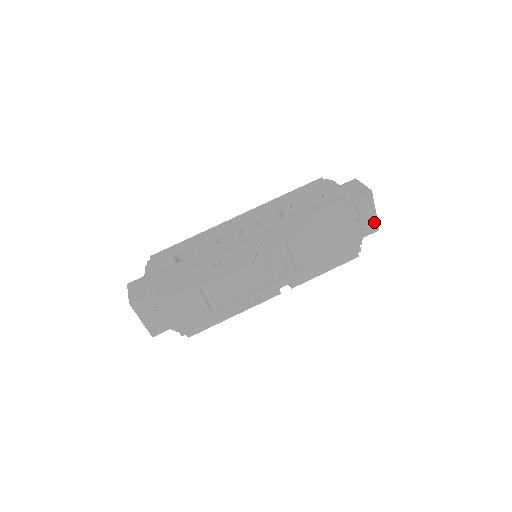
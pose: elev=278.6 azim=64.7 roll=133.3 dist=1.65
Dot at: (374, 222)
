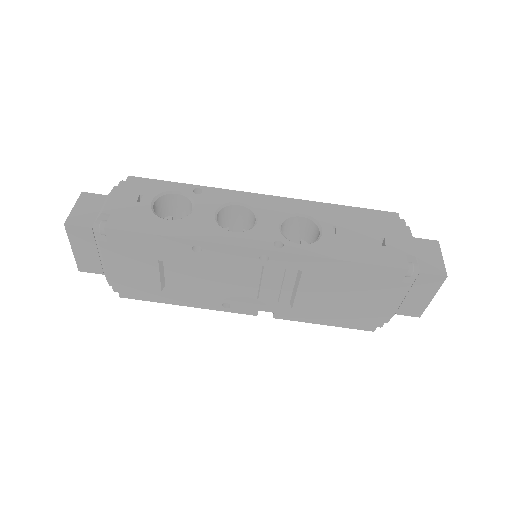
Dot at: (421, 307)
